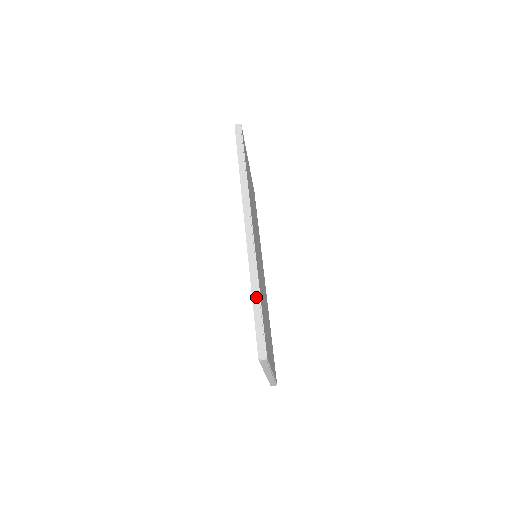
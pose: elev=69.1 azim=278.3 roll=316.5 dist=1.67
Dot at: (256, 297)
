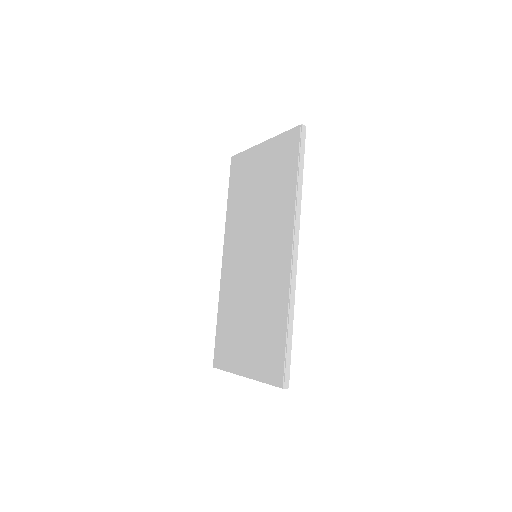
Dot at: (291, 328)
